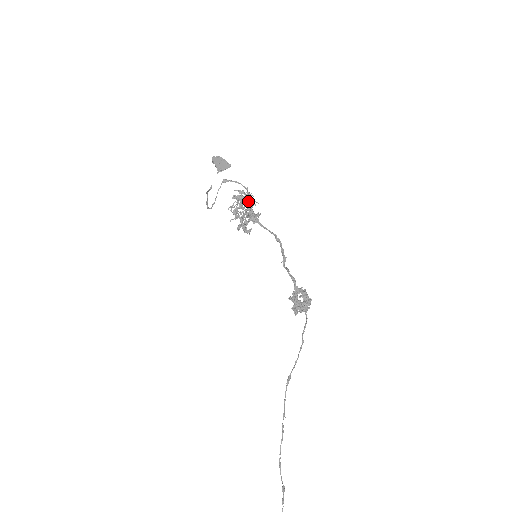
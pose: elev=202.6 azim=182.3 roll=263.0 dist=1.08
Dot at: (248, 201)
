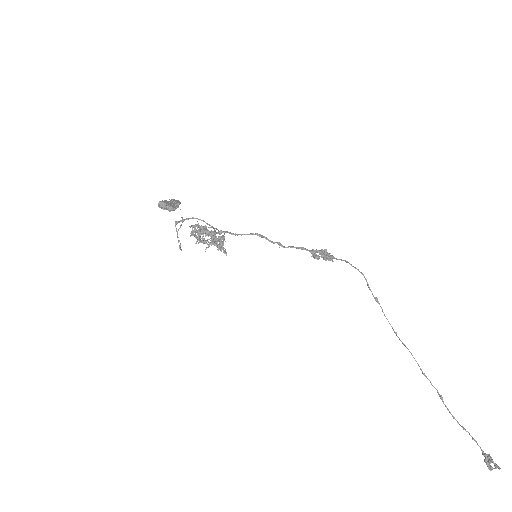
Dot at: (206, 230)
